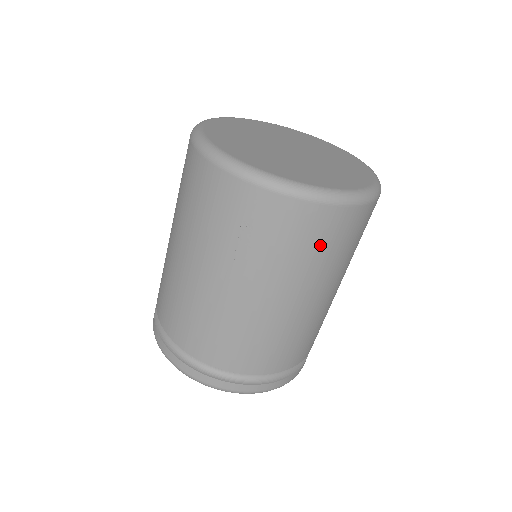
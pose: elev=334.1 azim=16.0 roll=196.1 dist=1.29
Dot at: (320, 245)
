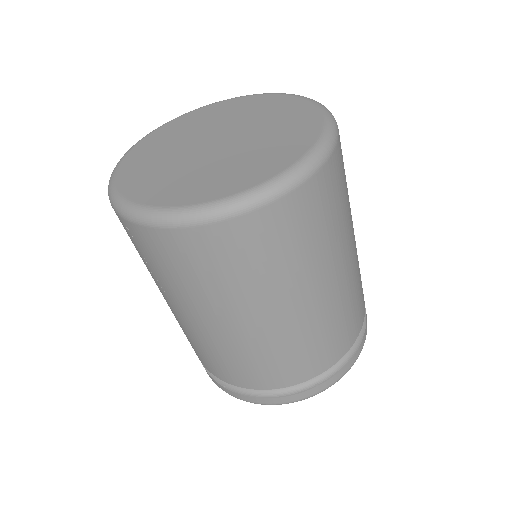
Dot at: (202, 269)
